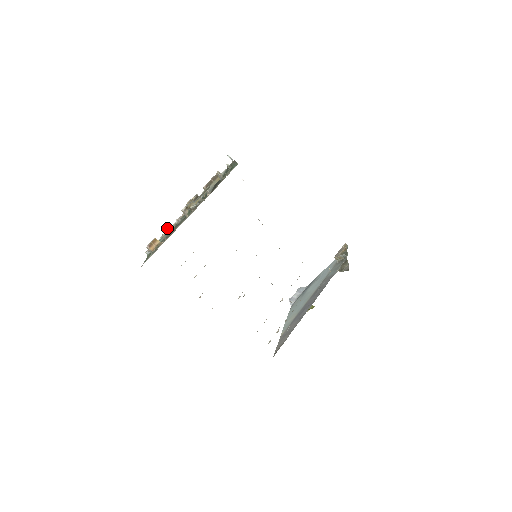
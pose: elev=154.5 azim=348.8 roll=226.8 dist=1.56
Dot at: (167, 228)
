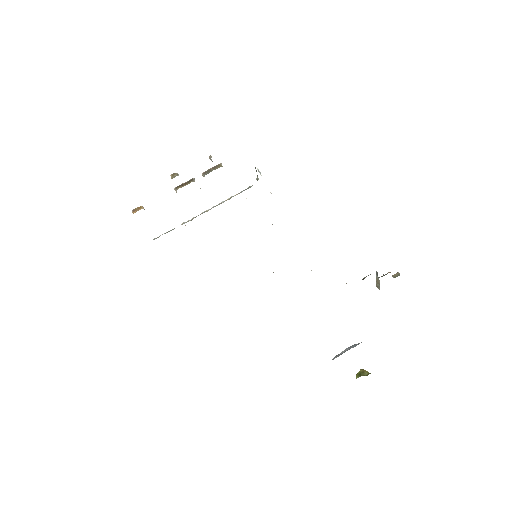
Dot at: occluded
